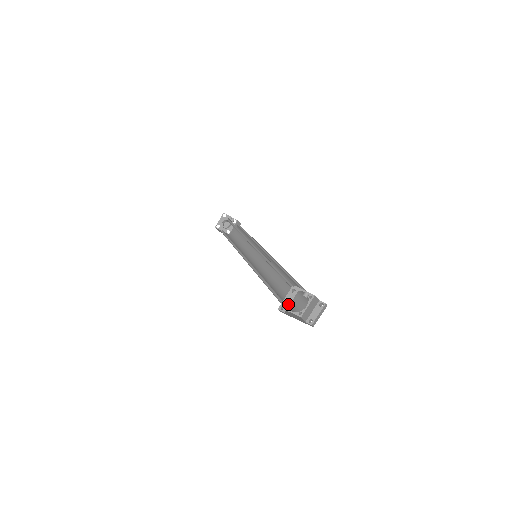
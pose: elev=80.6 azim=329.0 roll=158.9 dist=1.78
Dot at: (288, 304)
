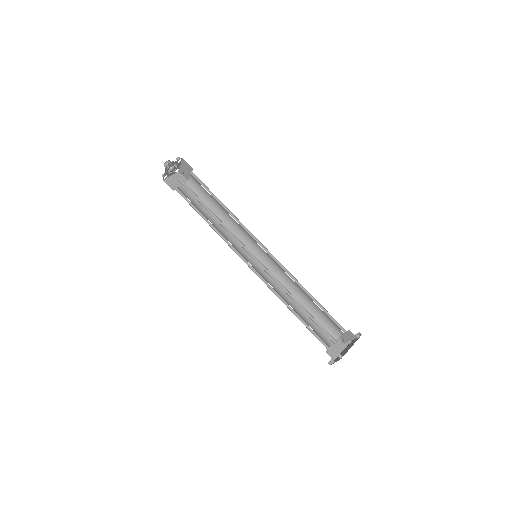
Dot at: occluded
